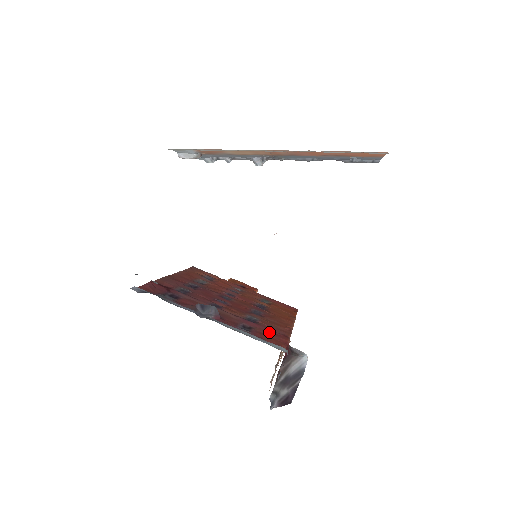
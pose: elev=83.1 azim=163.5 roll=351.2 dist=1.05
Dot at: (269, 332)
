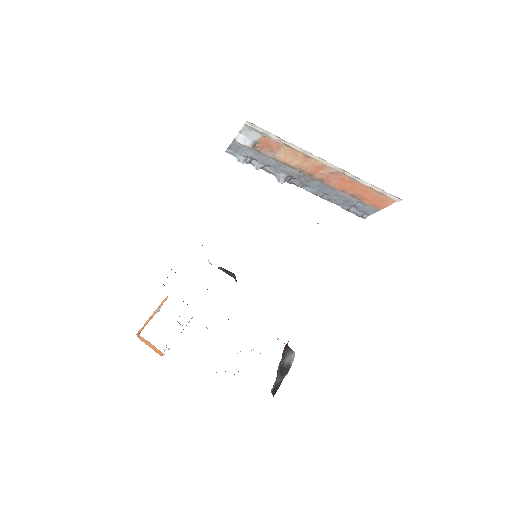
Dot at: occluded
